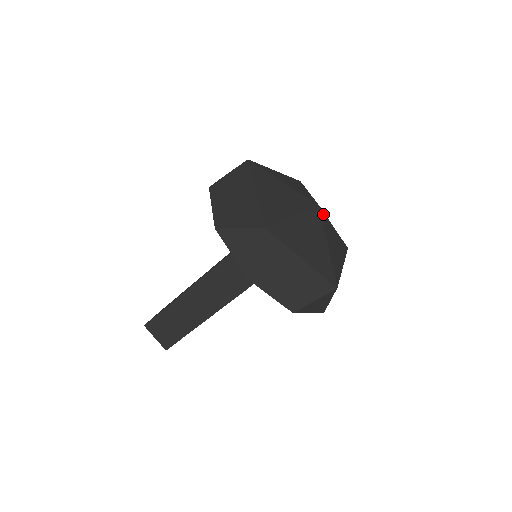
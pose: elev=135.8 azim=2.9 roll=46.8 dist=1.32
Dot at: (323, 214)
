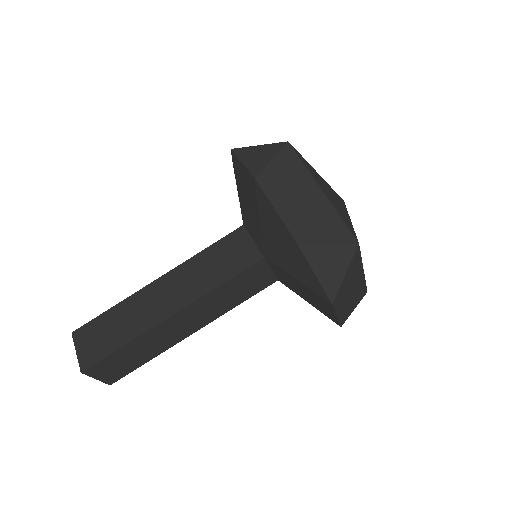
Dot at: occluded
